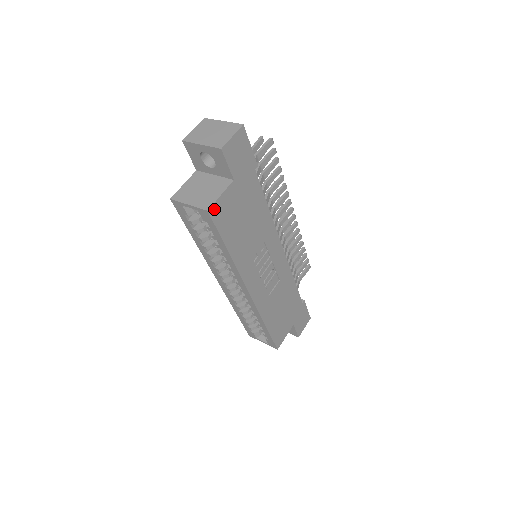
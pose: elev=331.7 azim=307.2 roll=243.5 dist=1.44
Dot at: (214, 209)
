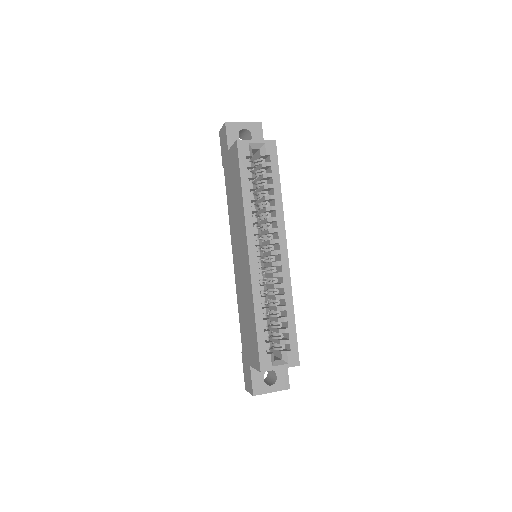
Dot at: occluded
